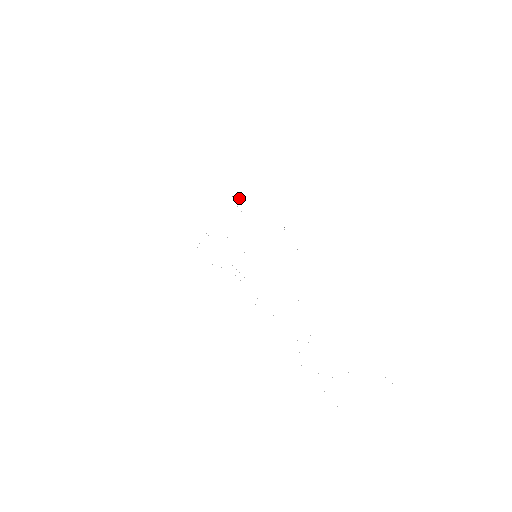
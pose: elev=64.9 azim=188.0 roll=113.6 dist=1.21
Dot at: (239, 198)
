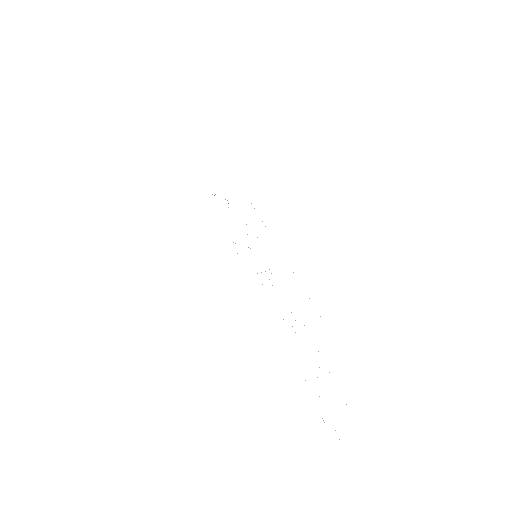
Dot at: occluded
